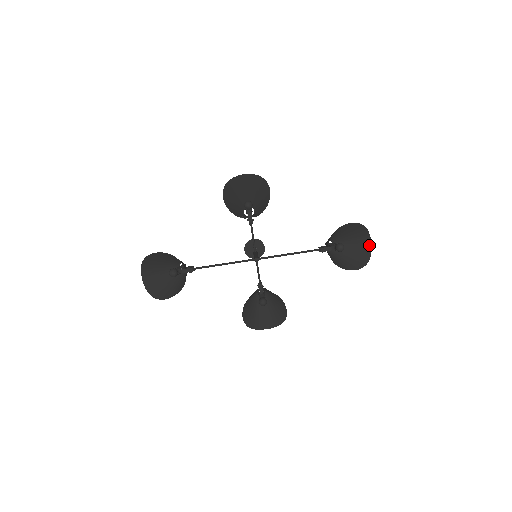
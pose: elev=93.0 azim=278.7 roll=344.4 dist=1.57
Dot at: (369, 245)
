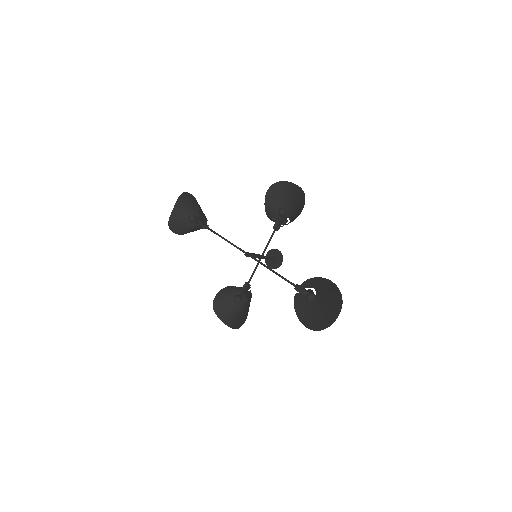
Dot at: (336, 317)
